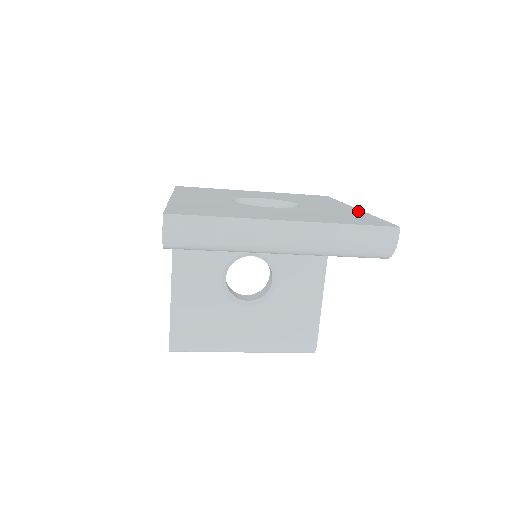
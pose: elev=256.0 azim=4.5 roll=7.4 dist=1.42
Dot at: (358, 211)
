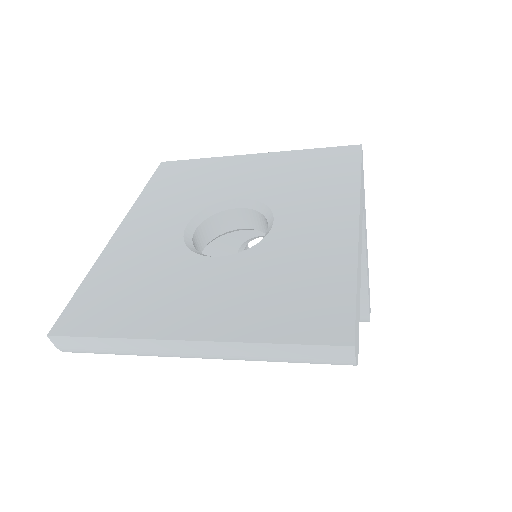
Dot at: (347, 244)
